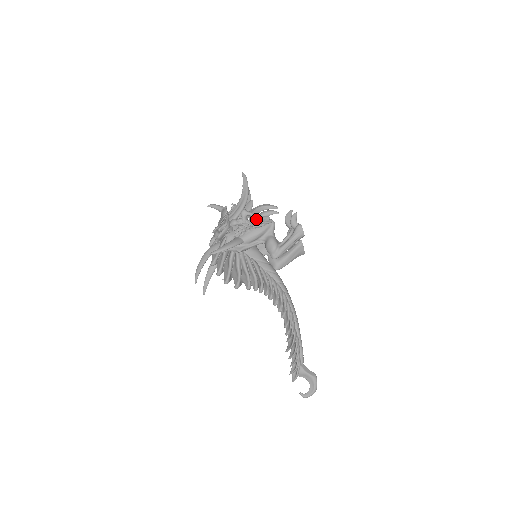
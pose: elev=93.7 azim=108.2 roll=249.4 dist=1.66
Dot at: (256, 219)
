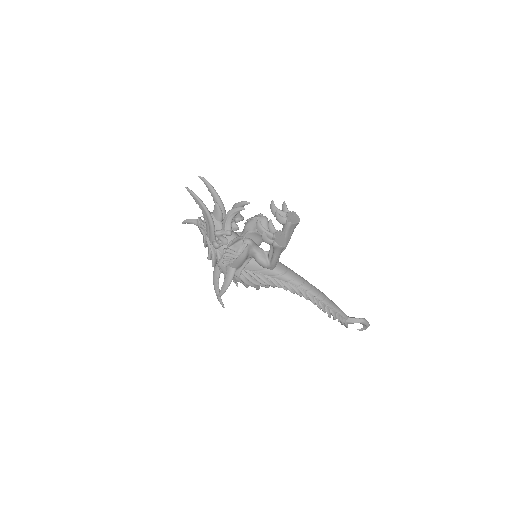
Dot at: (232, 250)
